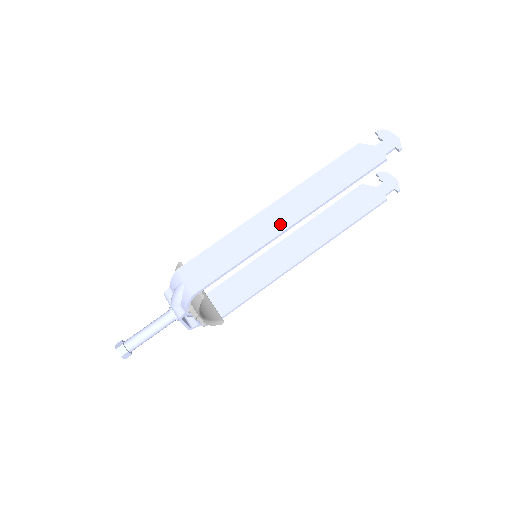
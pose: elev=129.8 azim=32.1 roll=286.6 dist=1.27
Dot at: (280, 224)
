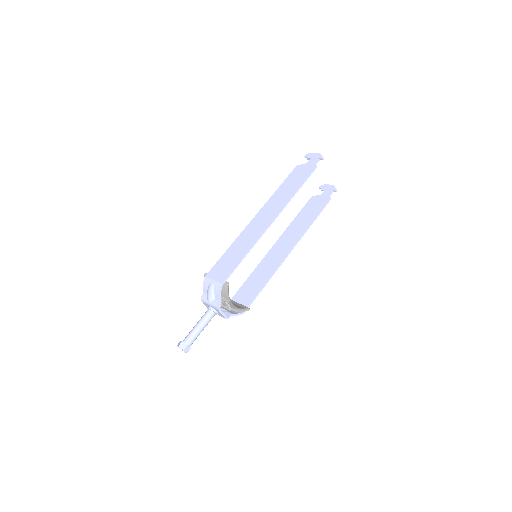
Dot at: (264, 224)
